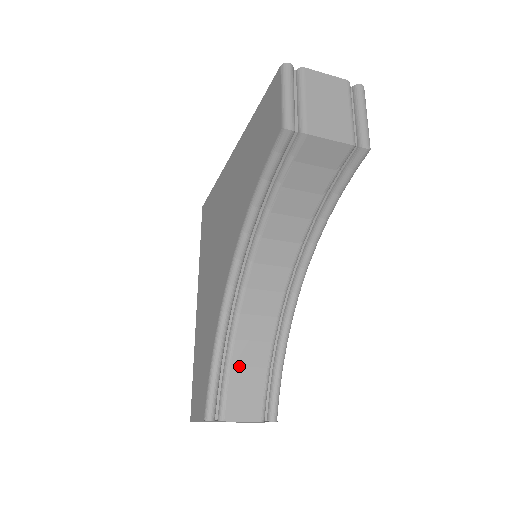
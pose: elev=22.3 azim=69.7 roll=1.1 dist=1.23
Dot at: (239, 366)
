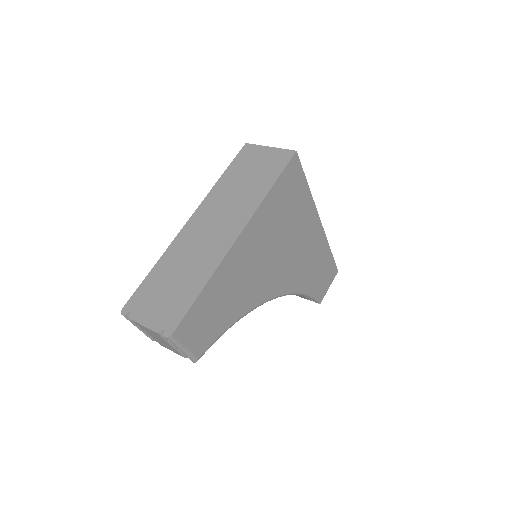
Dot at: occluded
